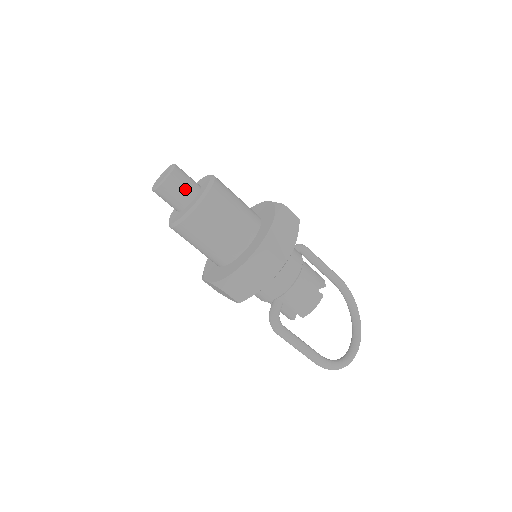
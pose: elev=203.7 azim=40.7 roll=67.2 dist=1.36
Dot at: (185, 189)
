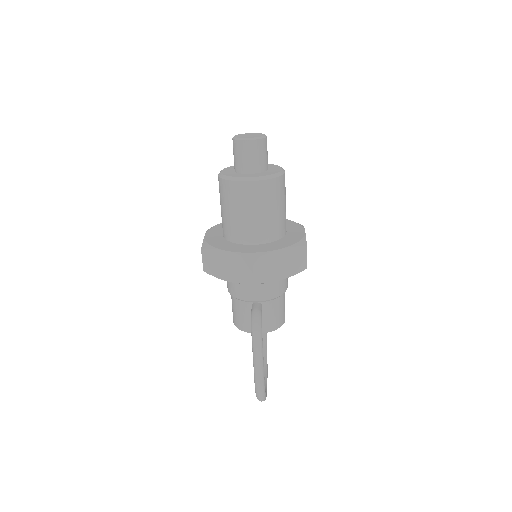
Dot at: (266, 158)
